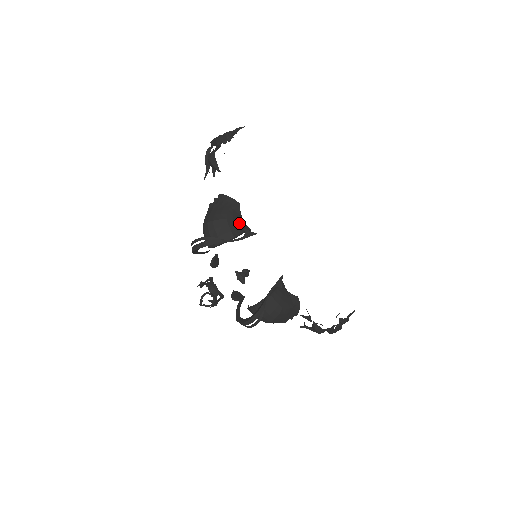
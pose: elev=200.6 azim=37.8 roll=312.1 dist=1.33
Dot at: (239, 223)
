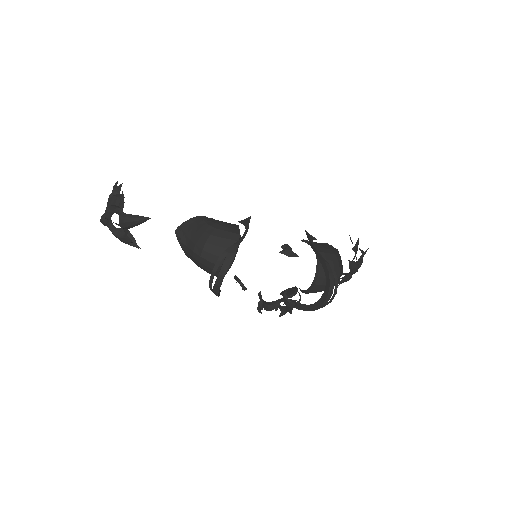
Dot at: (227, 224)
